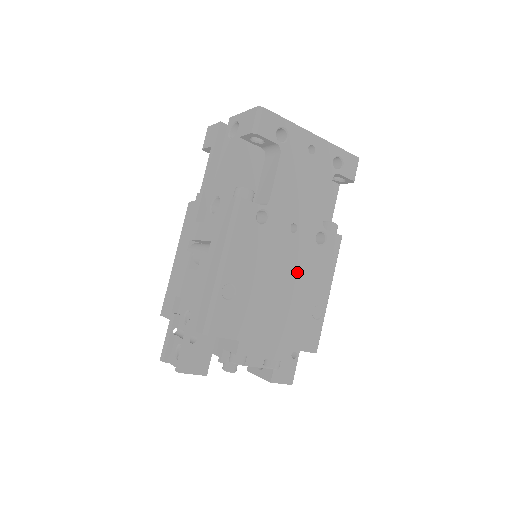
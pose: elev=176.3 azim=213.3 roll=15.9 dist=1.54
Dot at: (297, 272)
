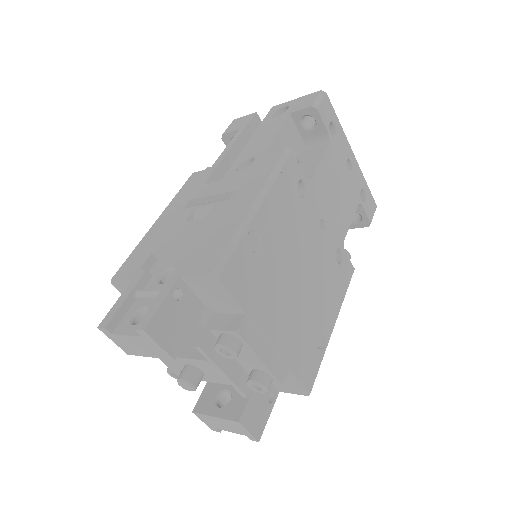
Dot at: (315, 275)
